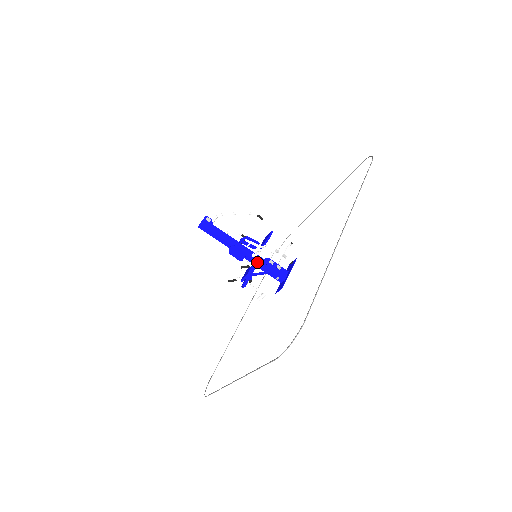
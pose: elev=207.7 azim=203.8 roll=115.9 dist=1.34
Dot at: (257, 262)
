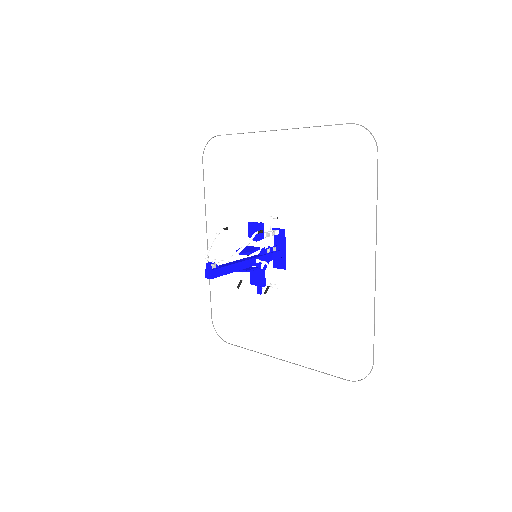
Dot at: occluded
